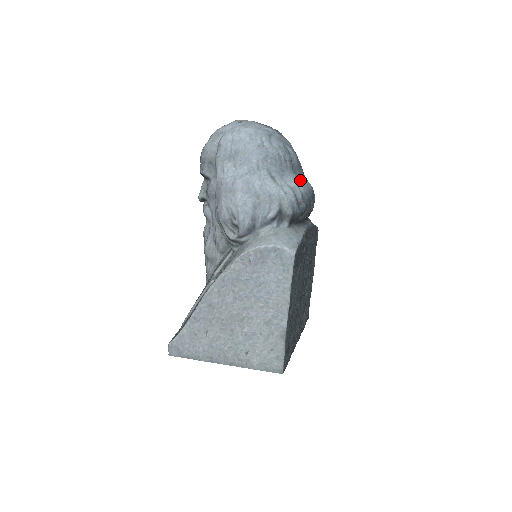
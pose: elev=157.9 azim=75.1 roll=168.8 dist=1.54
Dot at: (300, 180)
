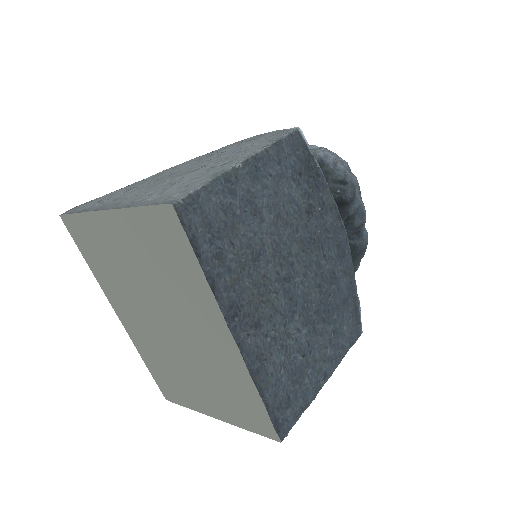
Dot at: occluded
